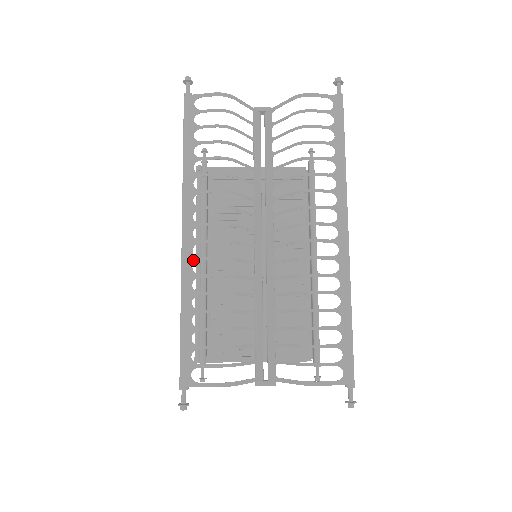
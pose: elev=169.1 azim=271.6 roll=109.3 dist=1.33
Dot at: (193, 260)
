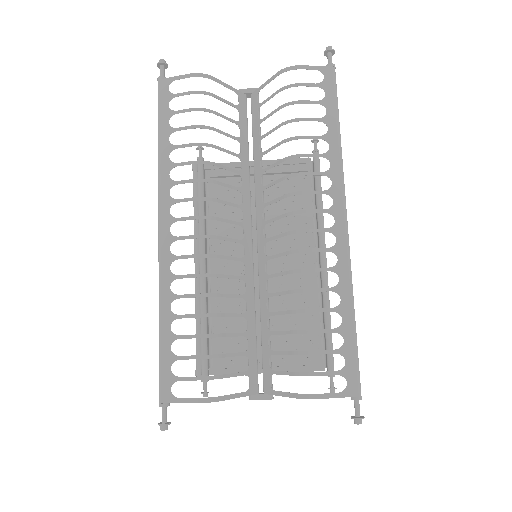
Dot at: (171, 259)
